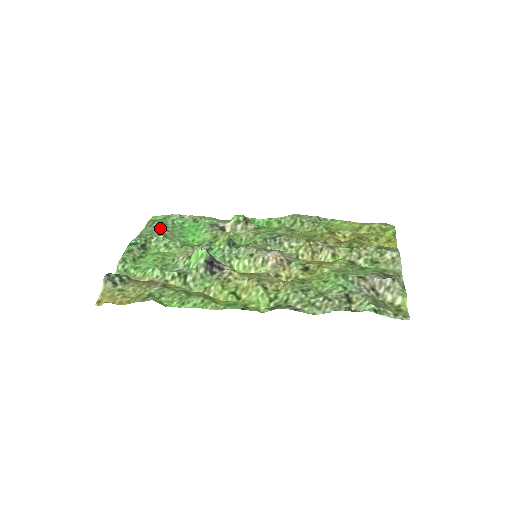
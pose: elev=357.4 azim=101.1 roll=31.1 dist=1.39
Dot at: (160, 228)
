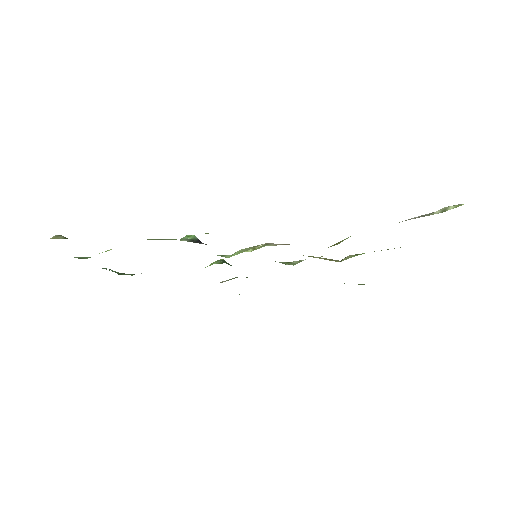
Dot at: occluded
